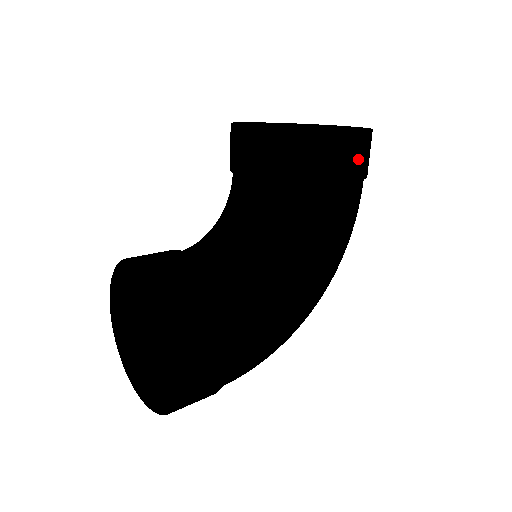
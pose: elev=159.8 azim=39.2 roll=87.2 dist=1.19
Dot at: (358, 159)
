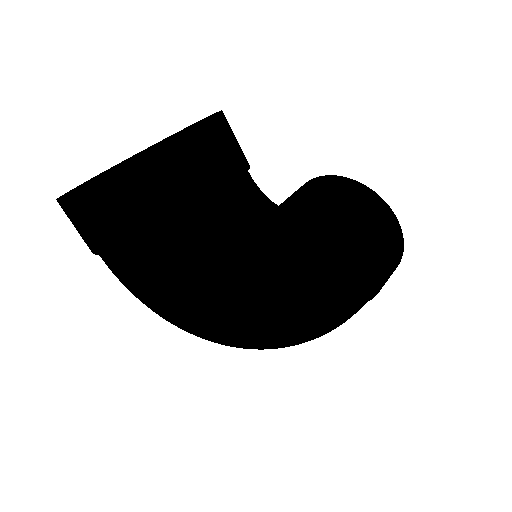
Dot at: (391, 244)
